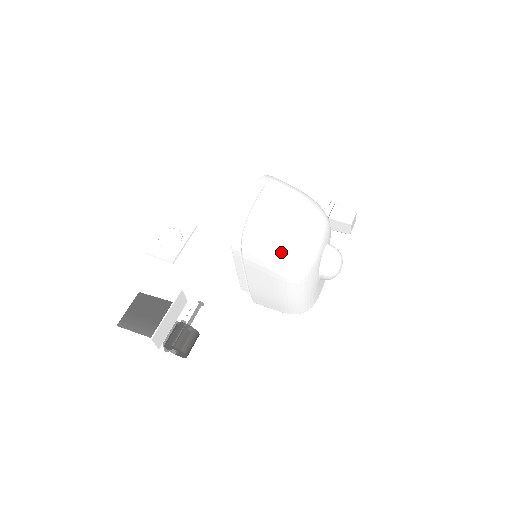
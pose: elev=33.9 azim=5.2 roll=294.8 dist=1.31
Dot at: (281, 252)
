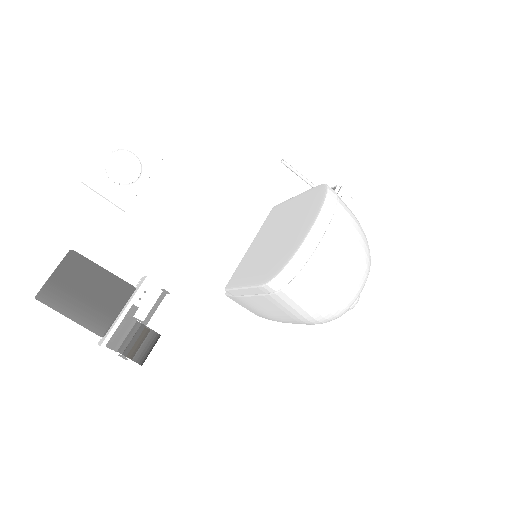
Dot at: (323, 309)
